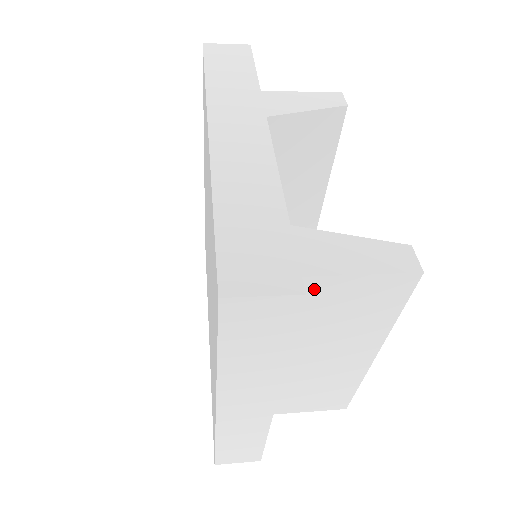
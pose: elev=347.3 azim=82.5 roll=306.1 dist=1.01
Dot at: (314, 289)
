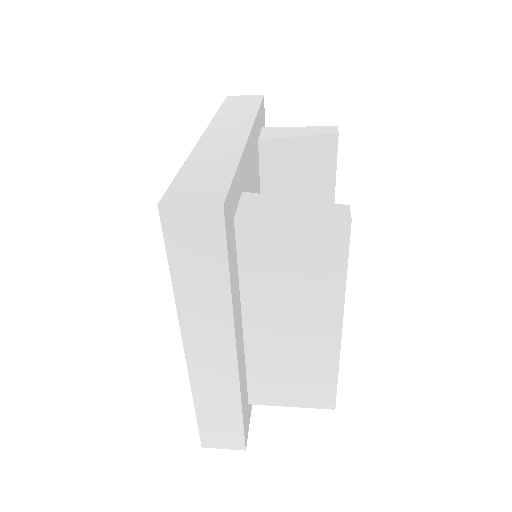
Dot at: (259, 234)
